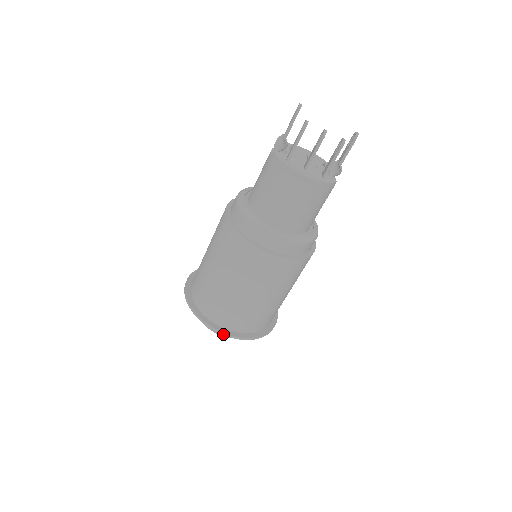
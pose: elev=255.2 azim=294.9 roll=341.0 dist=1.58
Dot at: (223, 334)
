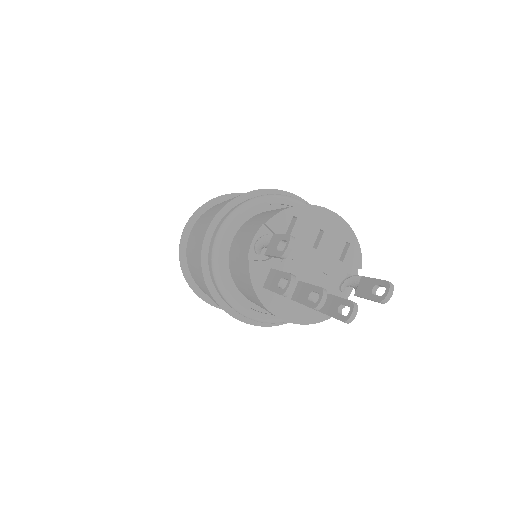
Dot at: (216, 307)
